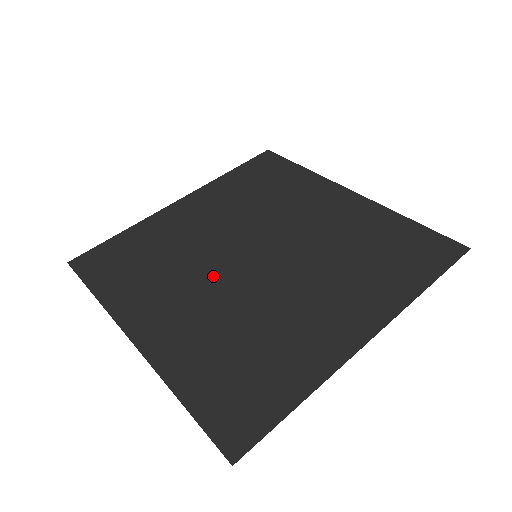
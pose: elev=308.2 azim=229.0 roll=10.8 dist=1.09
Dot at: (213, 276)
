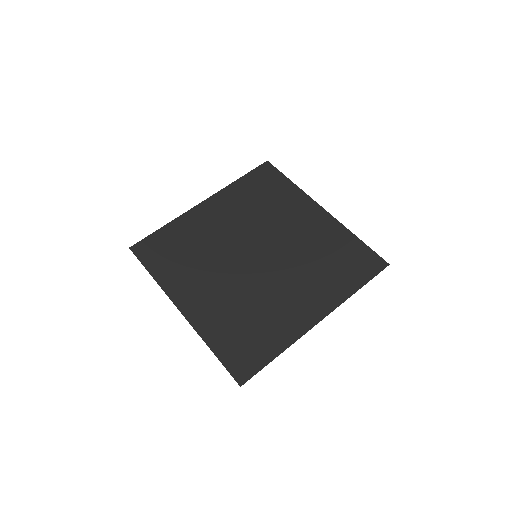
Dot at: (228, 269)
